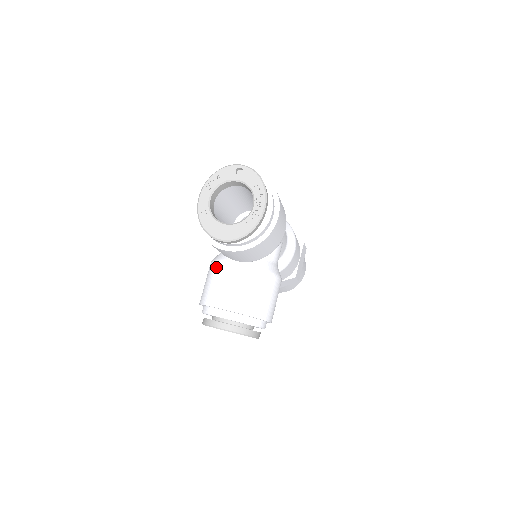
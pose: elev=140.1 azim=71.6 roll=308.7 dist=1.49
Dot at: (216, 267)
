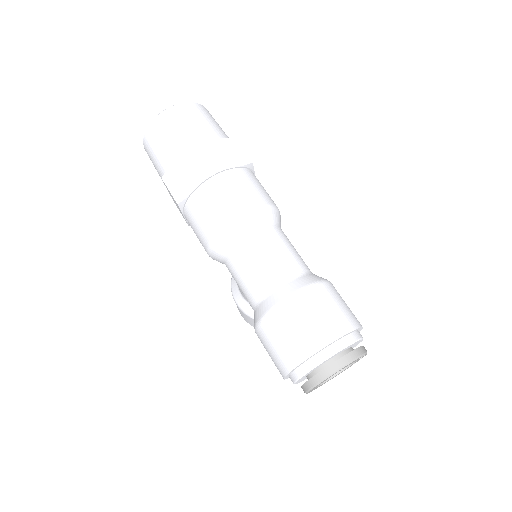
Dot at: occluded
